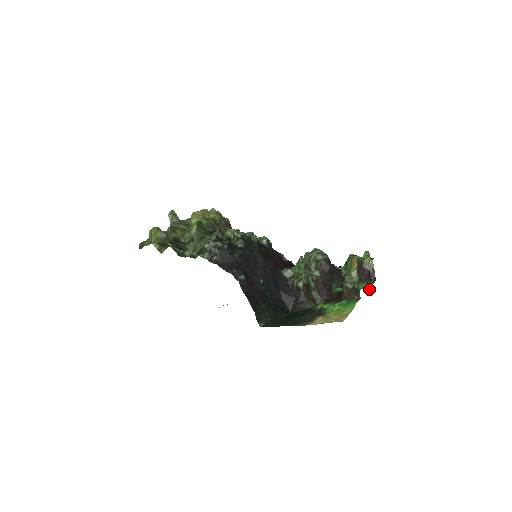
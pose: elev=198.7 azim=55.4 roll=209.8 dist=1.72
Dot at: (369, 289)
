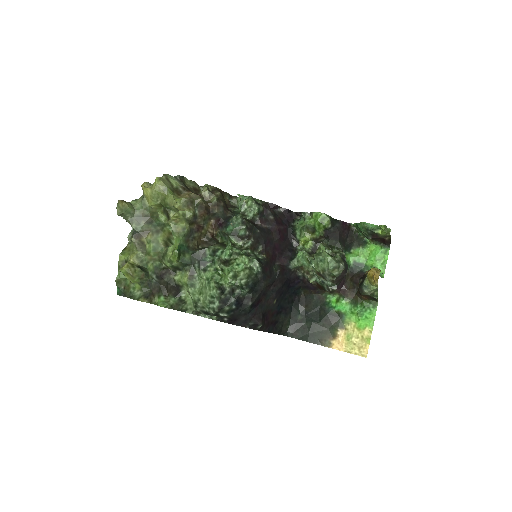
Dot at: (384, 271)
